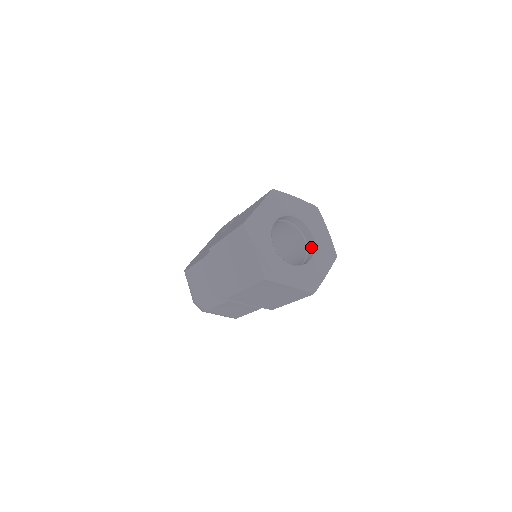
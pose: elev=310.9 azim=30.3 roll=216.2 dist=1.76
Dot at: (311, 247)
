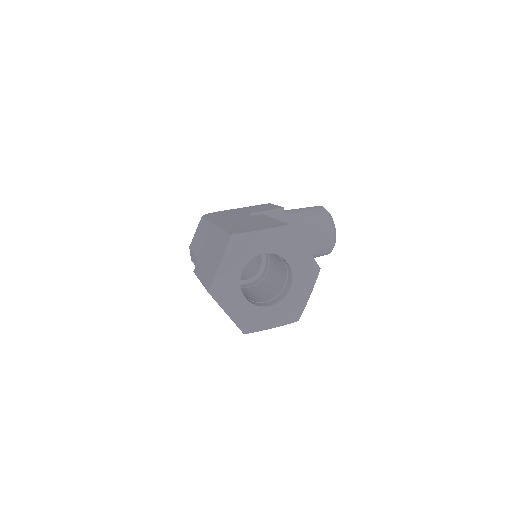
Dot at: (281, 296)
